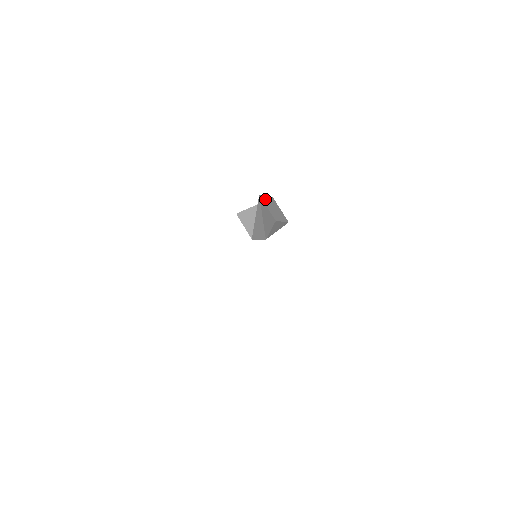
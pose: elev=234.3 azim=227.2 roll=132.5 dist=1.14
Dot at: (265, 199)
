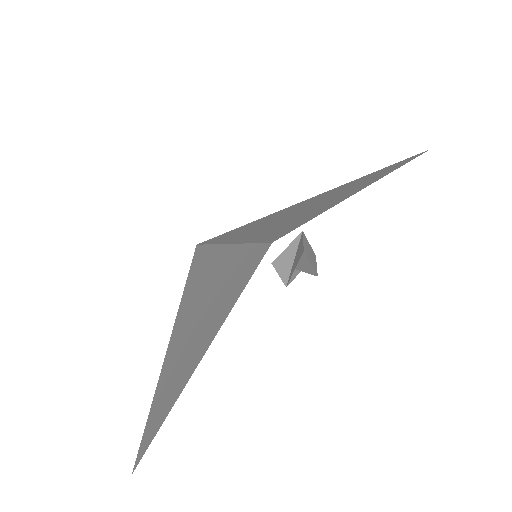
Dot at: (305, 250)
